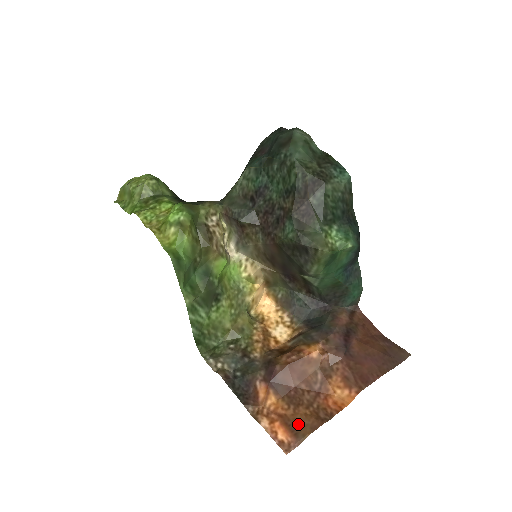
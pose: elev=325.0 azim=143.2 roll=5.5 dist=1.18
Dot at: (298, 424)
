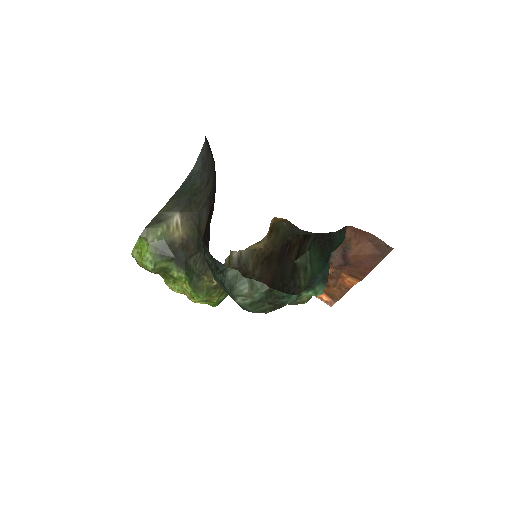
Dot at: (332, 294)
